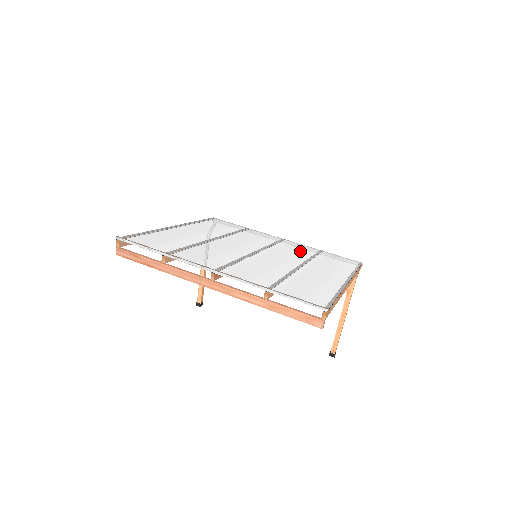
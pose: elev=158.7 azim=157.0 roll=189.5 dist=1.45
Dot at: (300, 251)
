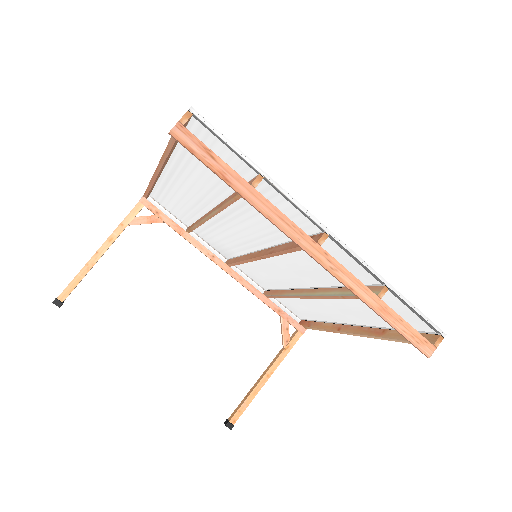
Dot at: (267, 278)
